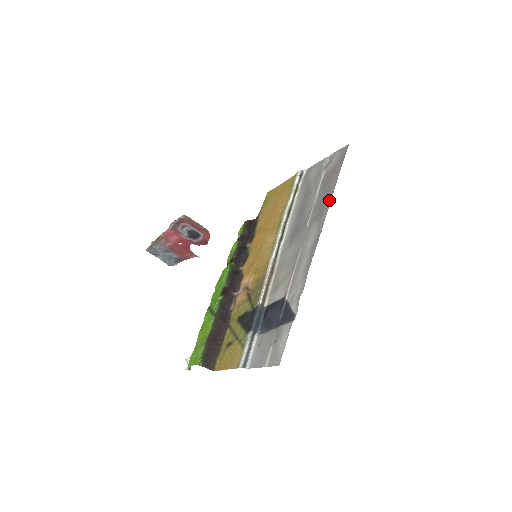
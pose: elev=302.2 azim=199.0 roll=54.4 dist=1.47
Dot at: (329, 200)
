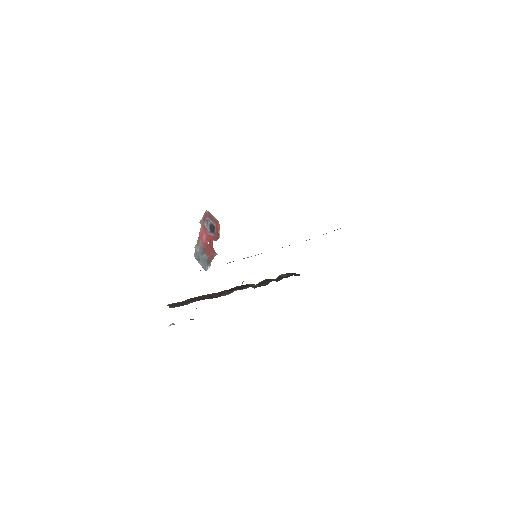
Dot at: occluded
